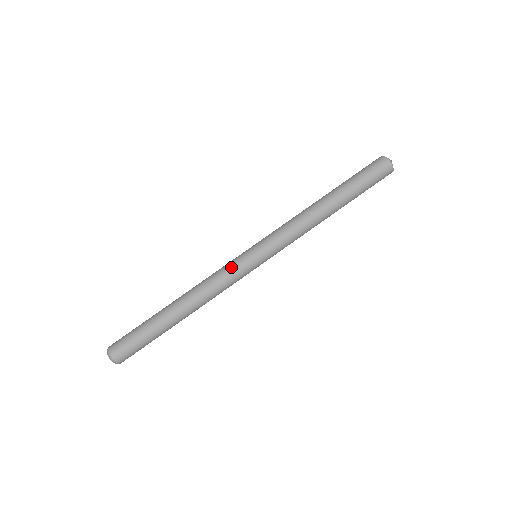
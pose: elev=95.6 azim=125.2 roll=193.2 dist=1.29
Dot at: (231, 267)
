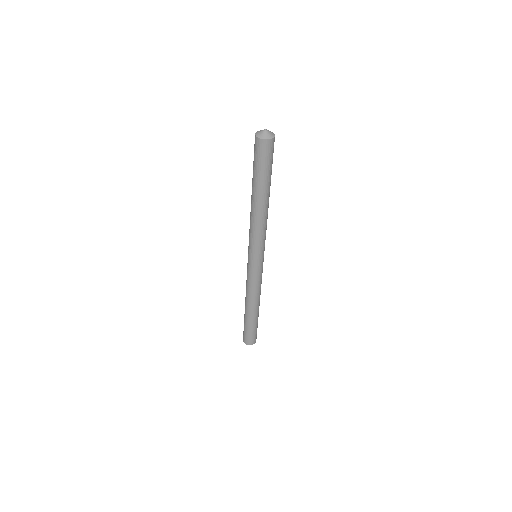
Dot at: (253, 277)
